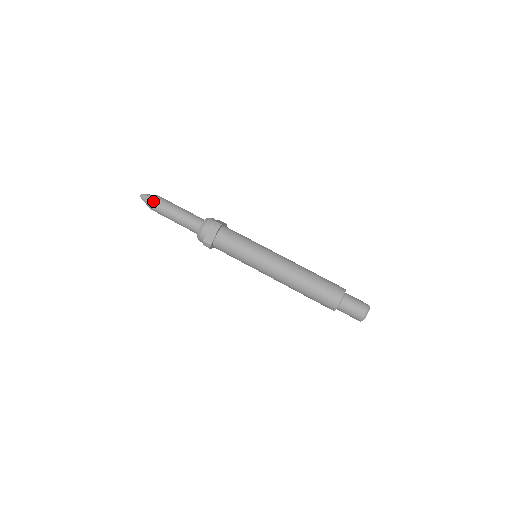
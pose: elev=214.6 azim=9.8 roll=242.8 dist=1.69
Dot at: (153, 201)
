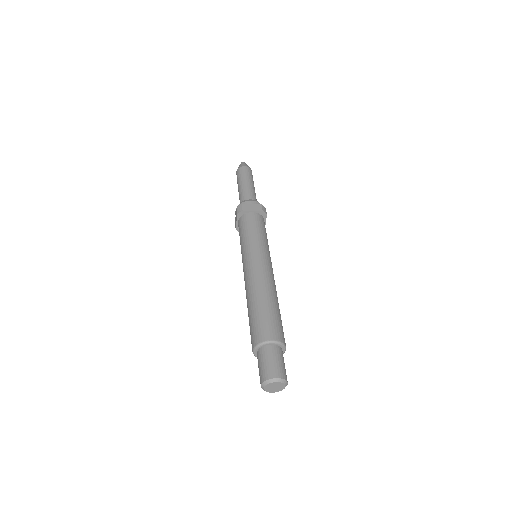
Dot at: (247, 167)
